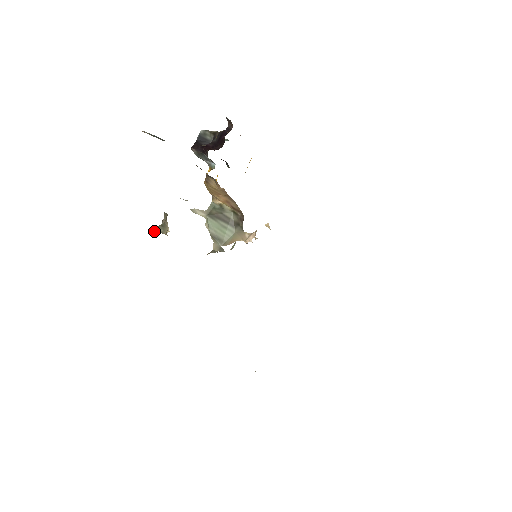
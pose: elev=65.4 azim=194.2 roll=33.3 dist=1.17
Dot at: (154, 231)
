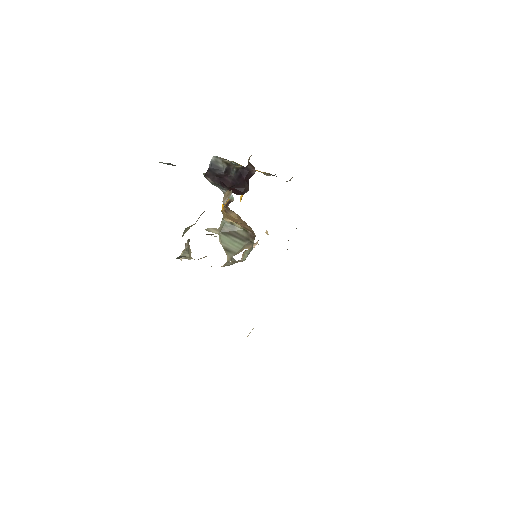
Dot at: (182, 257)
